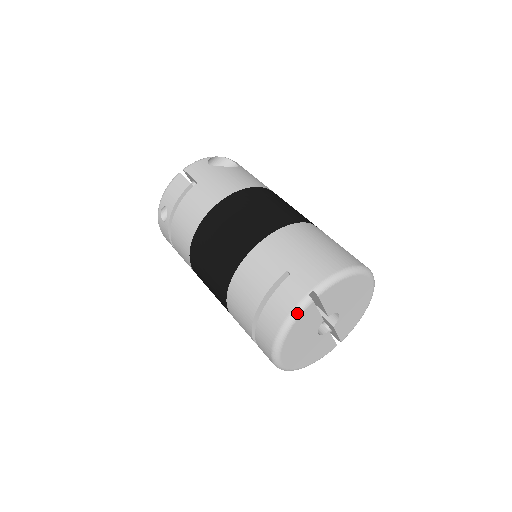
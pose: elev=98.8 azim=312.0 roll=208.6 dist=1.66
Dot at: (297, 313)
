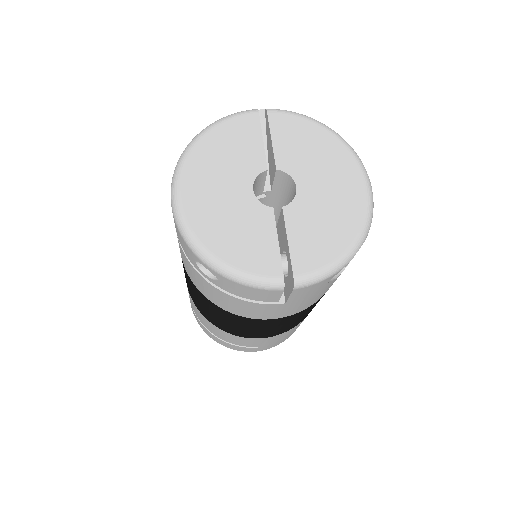
Dot at: (233, 114)
